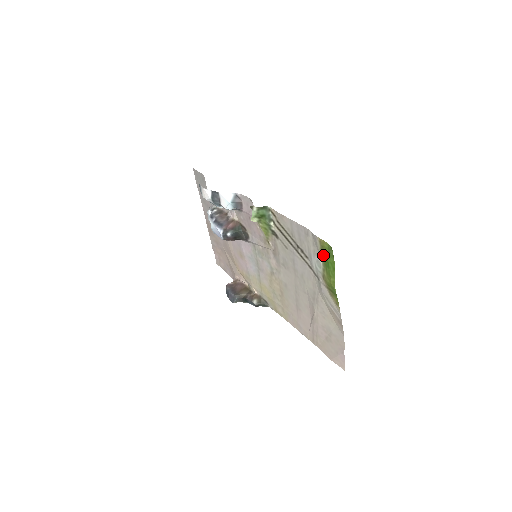
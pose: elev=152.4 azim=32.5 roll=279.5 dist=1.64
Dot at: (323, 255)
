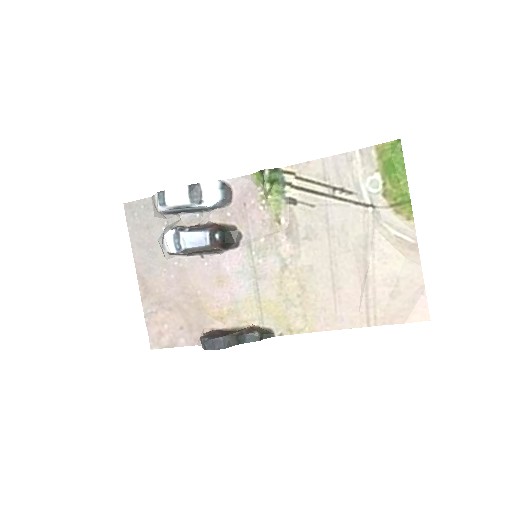
Dot at: (383, 163)
